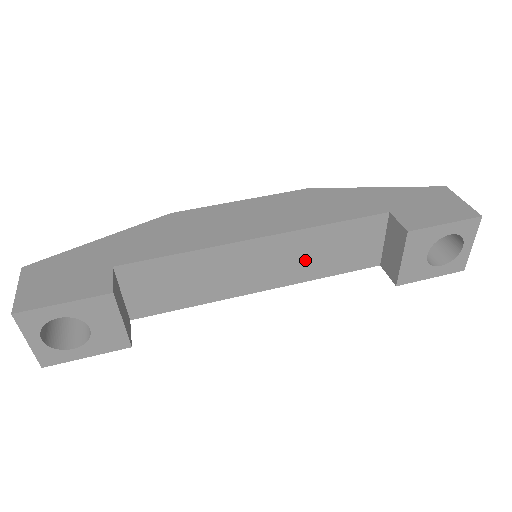
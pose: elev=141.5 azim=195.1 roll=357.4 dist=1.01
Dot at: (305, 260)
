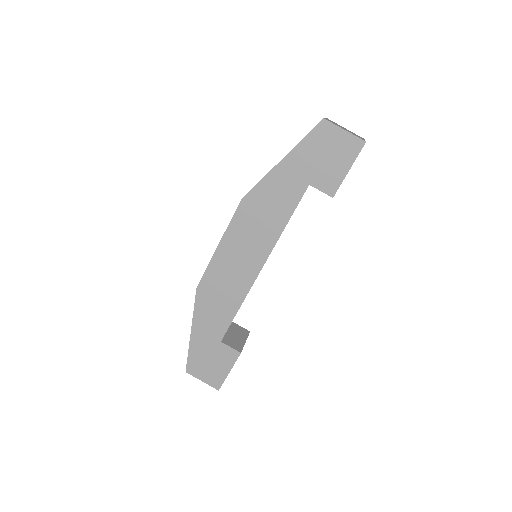
Dot at: occluded
